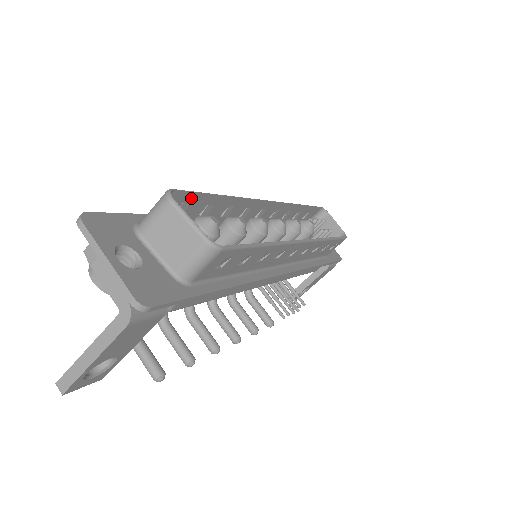
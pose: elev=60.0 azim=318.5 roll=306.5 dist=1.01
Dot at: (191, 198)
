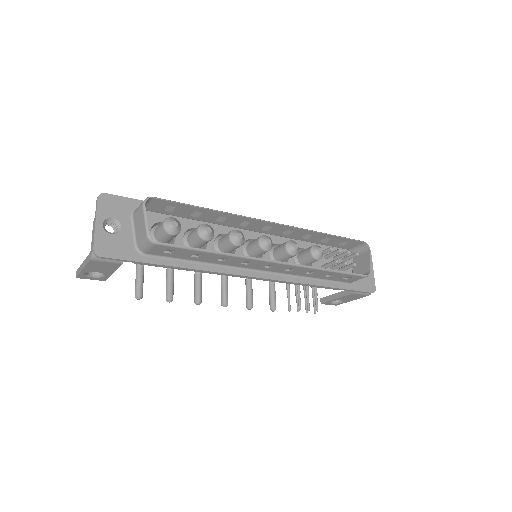
Dot at: (174, 204)
